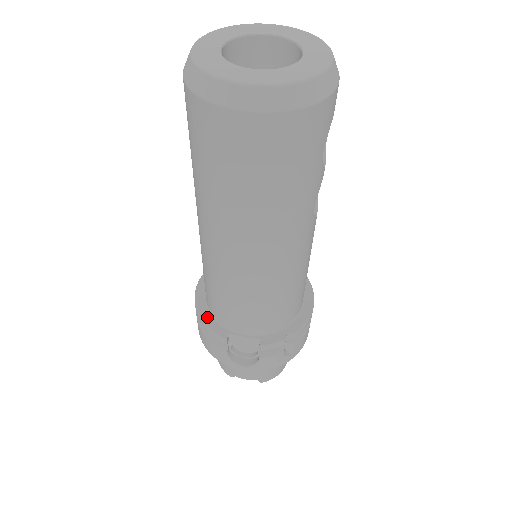
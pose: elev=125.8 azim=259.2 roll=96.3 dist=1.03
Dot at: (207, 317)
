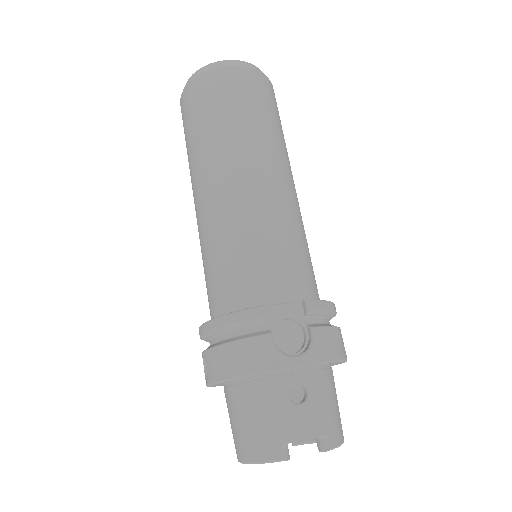
Dot at: (230, 314)
